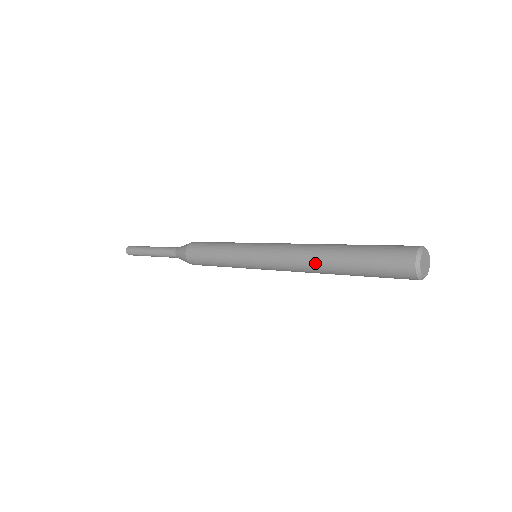
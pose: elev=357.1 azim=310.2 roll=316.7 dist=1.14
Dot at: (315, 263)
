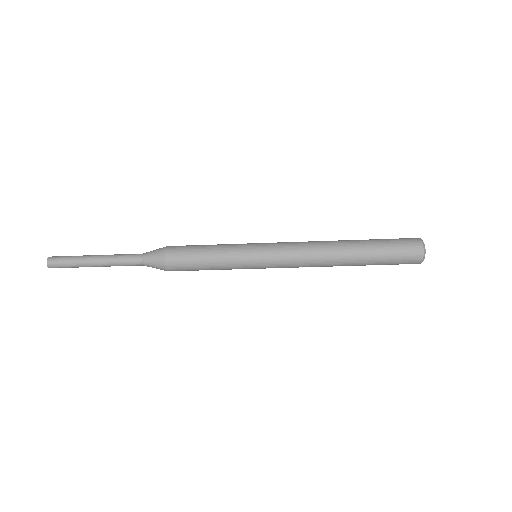
Dot at: (332, 241)
